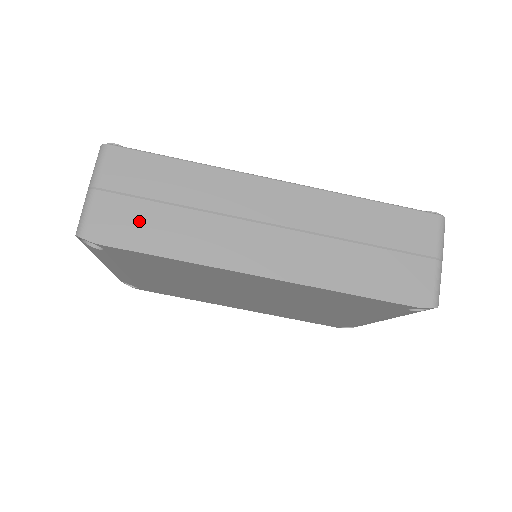
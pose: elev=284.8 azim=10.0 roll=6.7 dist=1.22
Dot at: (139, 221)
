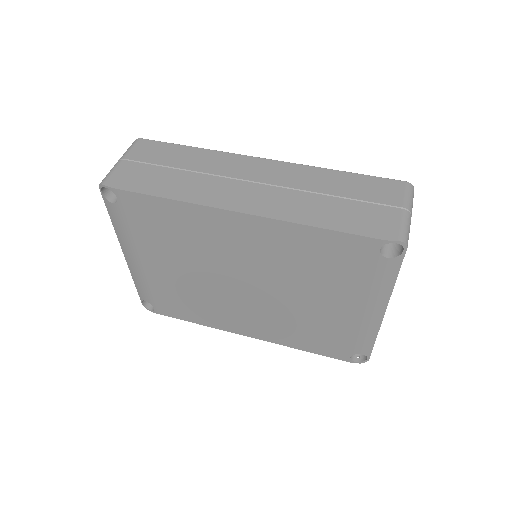
Dot at: (148, 177)
